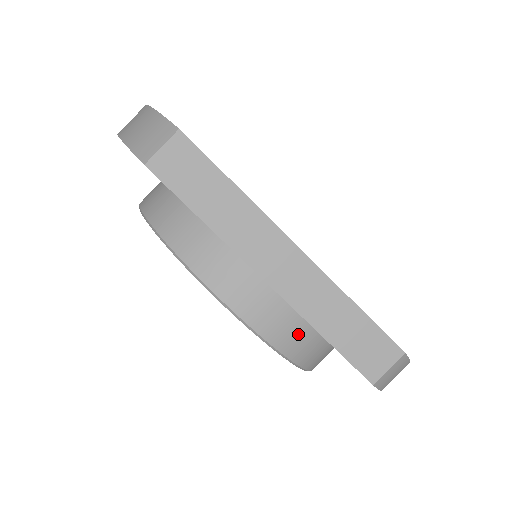
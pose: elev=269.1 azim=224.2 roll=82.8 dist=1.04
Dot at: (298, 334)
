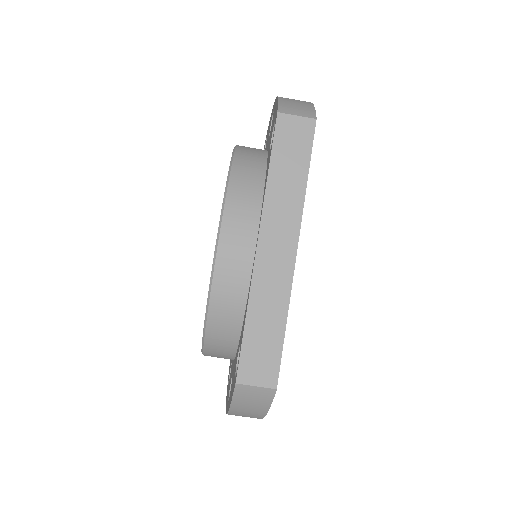
Dot at: (232, 304)
